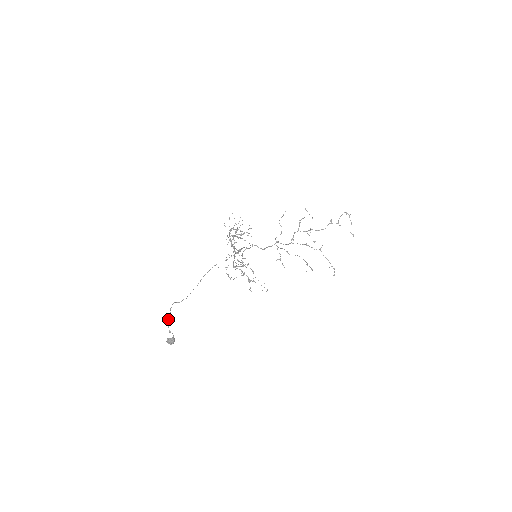
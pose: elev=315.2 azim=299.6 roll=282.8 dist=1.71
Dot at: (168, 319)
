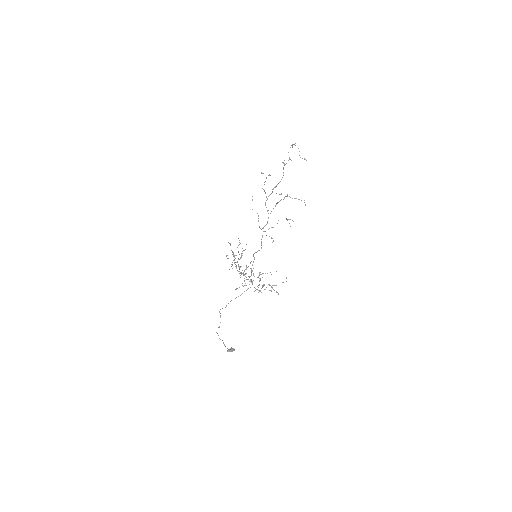
Dot at: occluded
